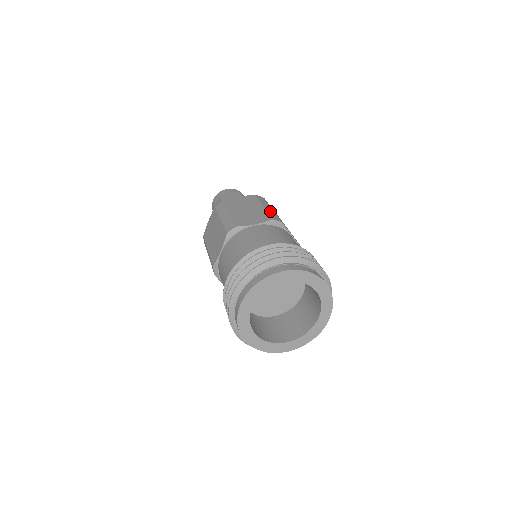
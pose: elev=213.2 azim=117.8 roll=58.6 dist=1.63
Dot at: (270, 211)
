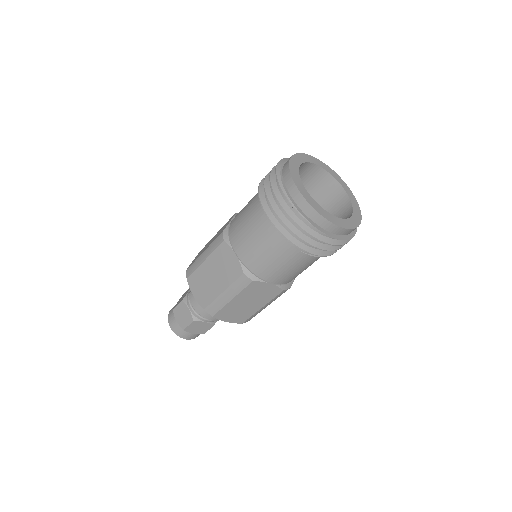
Dot at: occluded
